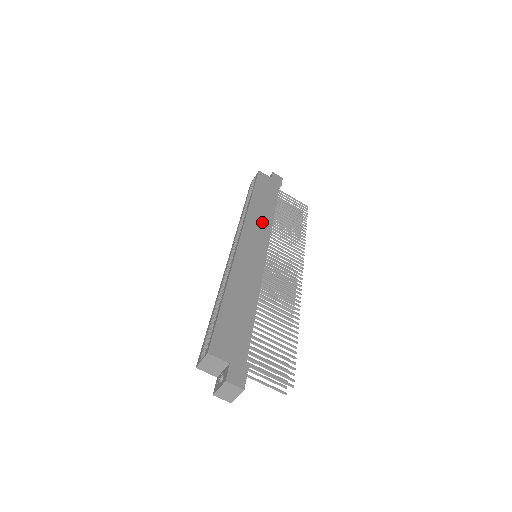
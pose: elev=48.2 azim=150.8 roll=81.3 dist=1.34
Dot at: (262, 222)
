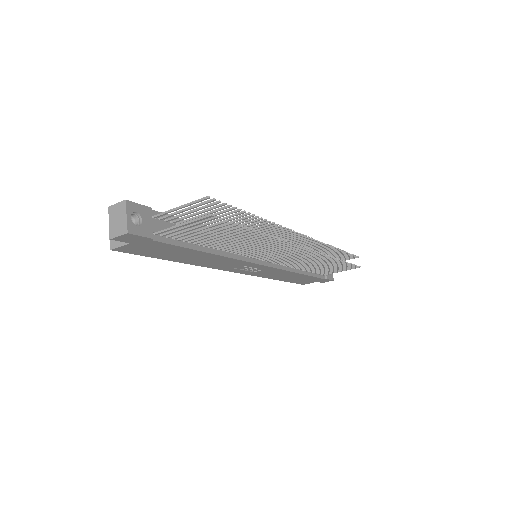
Dot at: occluded
